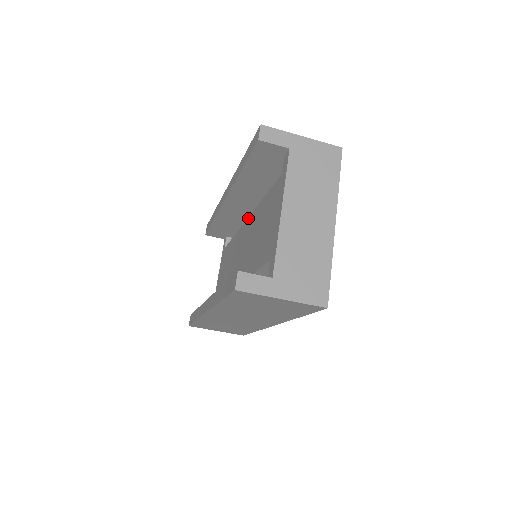
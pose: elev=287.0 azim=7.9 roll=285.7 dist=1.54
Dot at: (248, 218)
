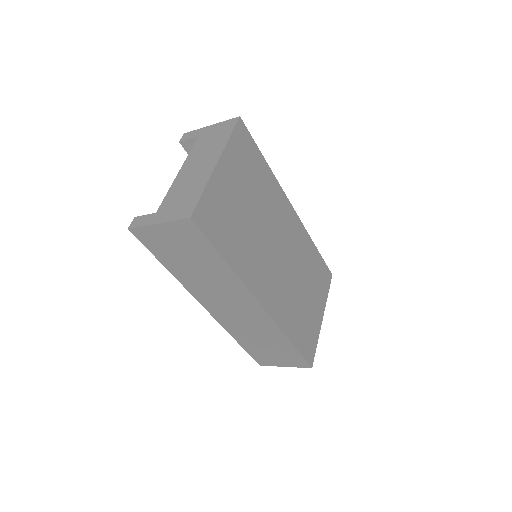
Dot at: occluded
